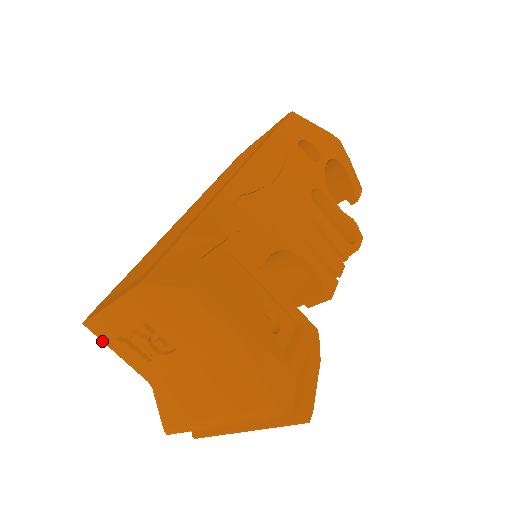
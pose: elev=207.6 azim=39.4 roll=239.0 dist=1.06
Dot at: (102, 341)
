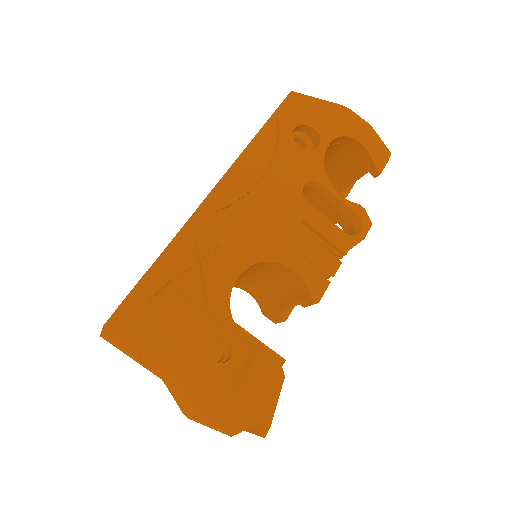
Dot at: occluded
